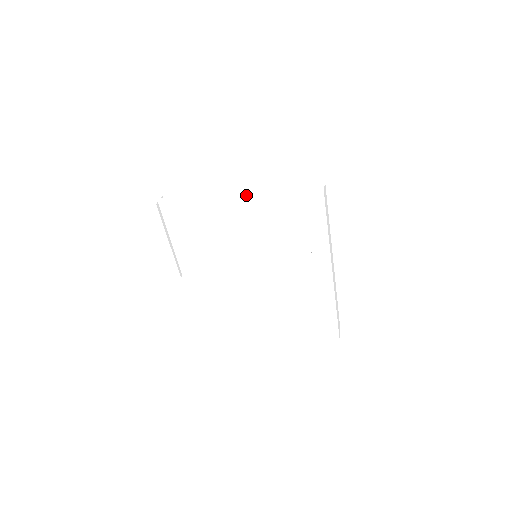
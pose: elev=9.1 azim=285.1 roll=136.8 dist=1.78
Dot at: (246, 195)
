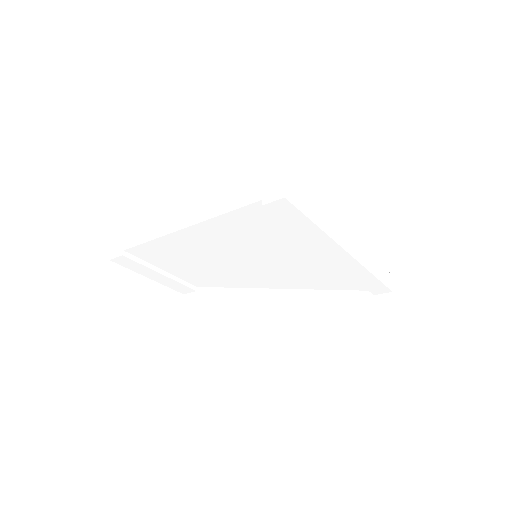
Dot at: (202, 222)
